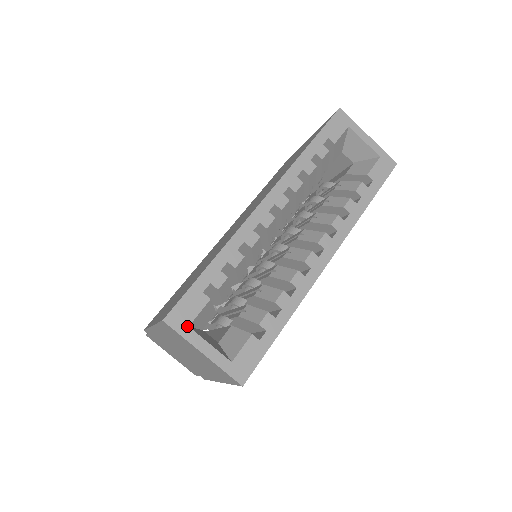
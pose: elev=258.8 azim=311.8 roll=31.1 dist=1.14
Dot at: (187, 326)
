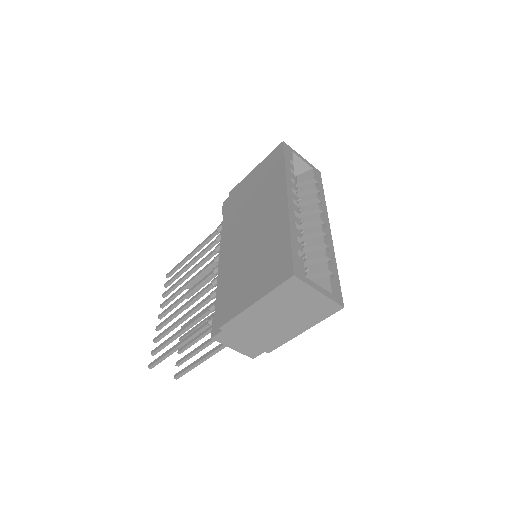
Dot at: (304, 277)
